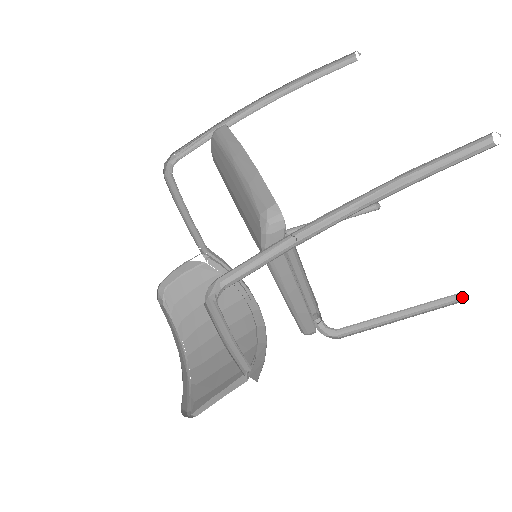
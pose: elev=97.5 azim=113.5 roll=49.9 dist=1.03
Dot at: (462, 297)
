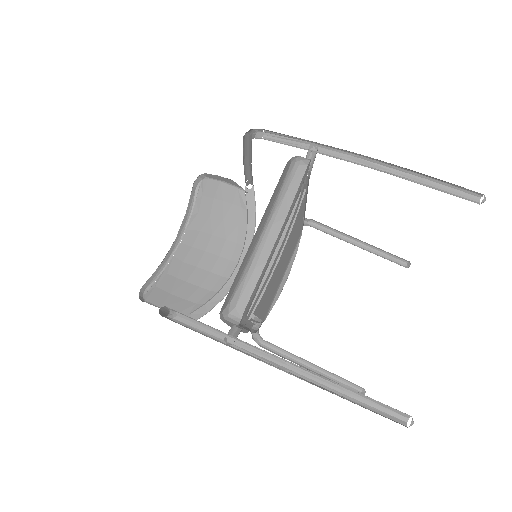
Dot at: (363, 390)
